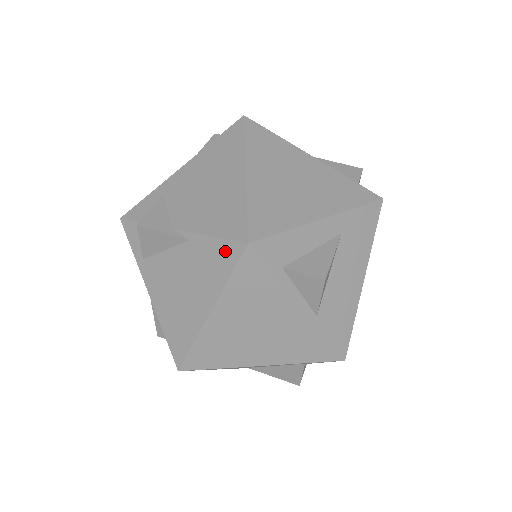
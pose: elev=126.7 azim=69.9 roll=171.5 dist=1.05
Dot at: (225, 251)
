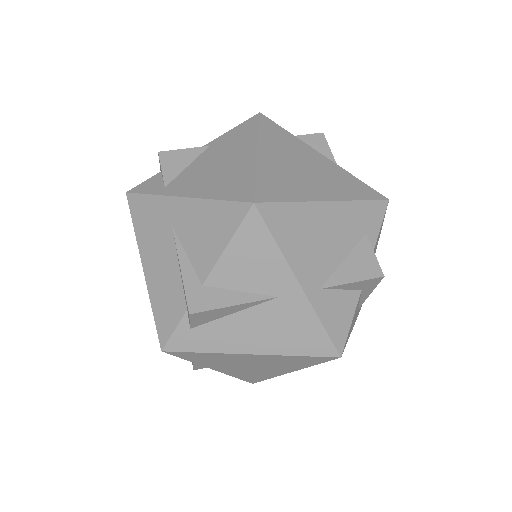
Dot at: (245, 126)
